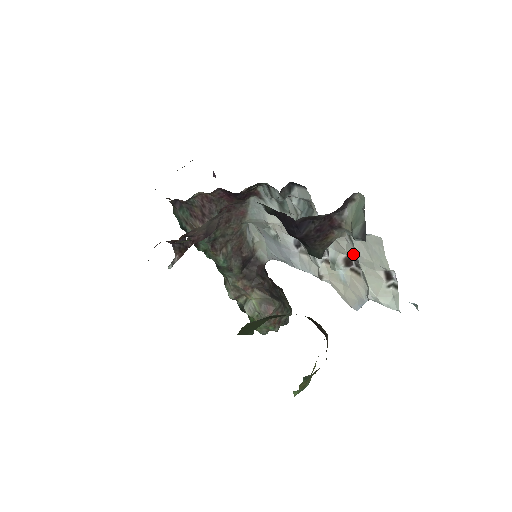
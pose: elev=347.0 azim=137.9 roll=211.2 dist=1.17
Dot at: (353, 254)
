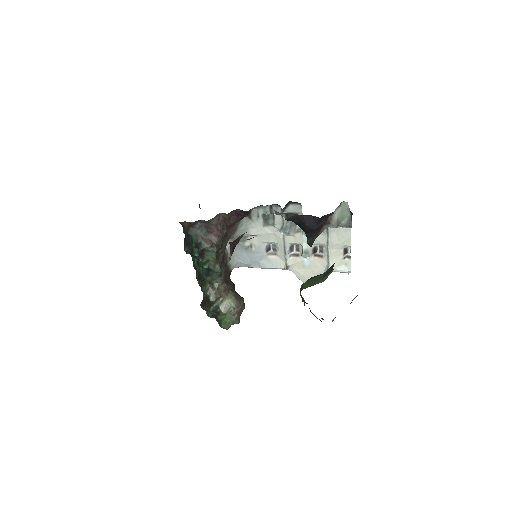
Dot at: (325, 242)
